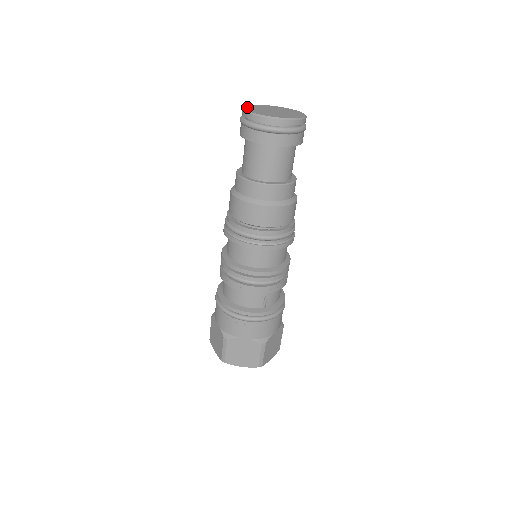
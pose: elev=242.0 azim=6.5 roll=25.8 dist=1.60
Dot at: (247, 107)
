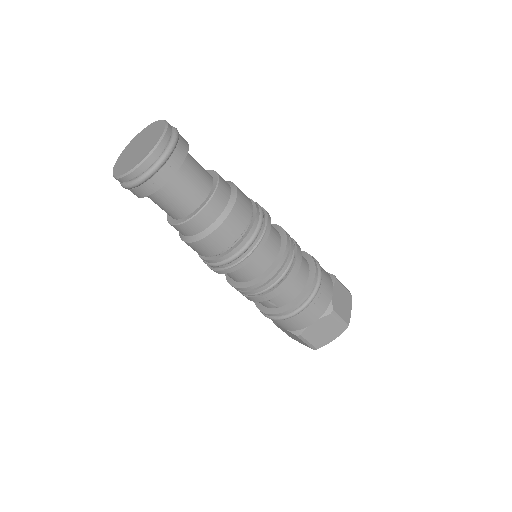
Dot at: (127, 146)
